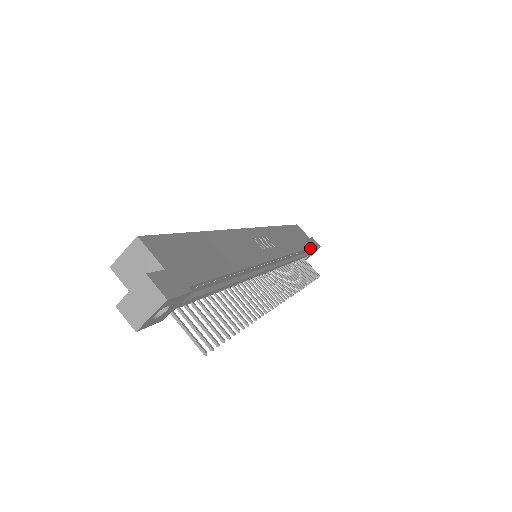
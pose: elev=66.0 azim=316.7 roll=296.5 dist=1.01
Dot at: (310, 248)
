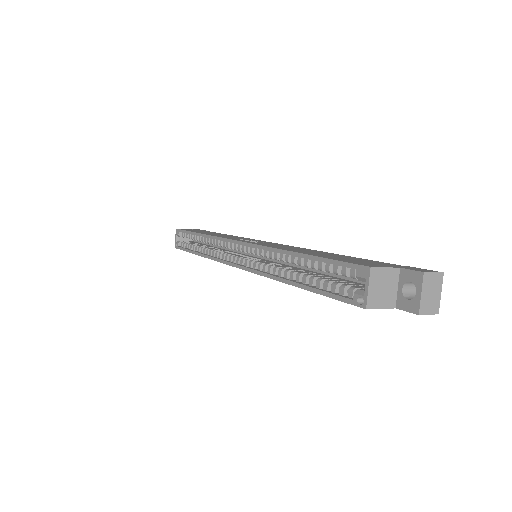
Dot at: occluded
